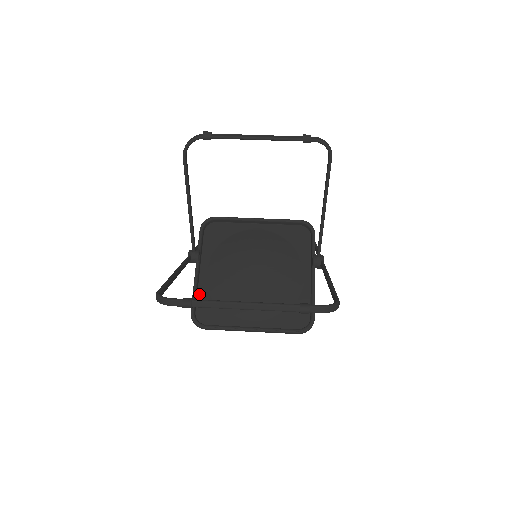
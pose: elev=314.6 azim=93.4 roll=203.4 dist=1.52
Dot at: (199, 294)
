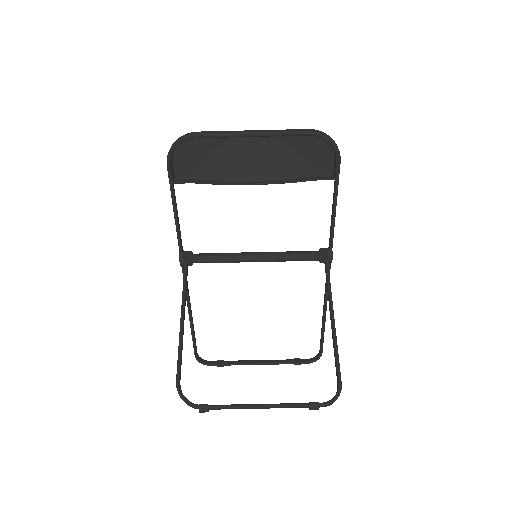
Dot at: occluded
